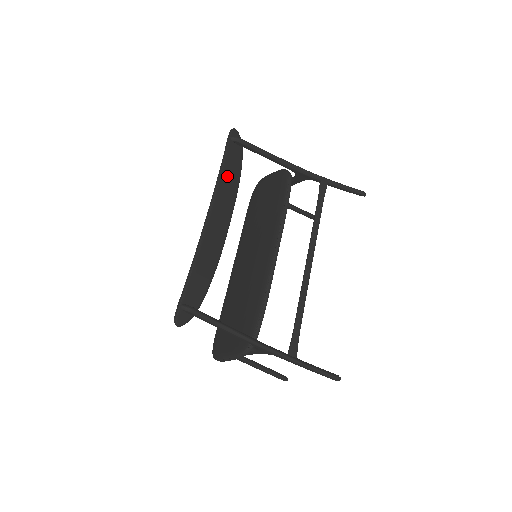
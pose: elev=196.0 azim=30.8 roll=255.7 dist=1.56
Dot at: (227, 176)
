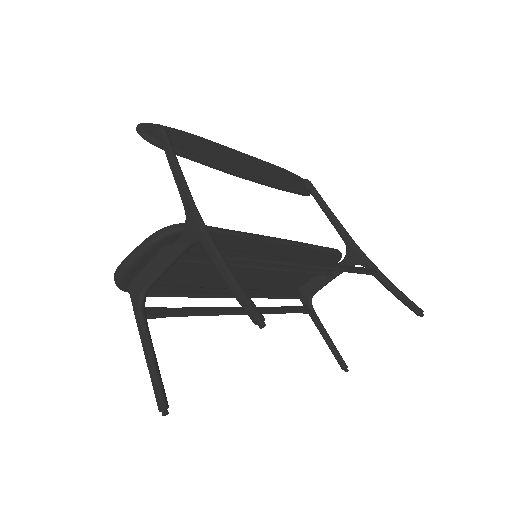
Dot at: (282, 174)
